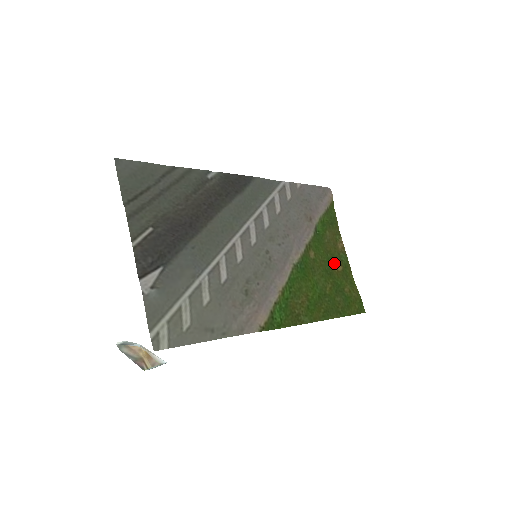
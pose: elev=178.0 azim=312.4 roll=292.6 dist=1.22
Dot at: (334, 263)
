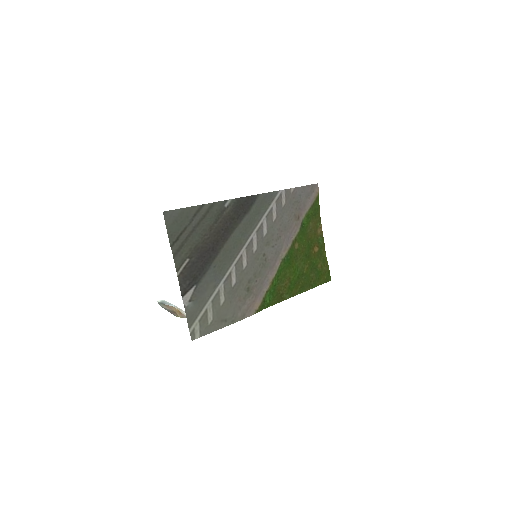
Dot at: (313, 247)
